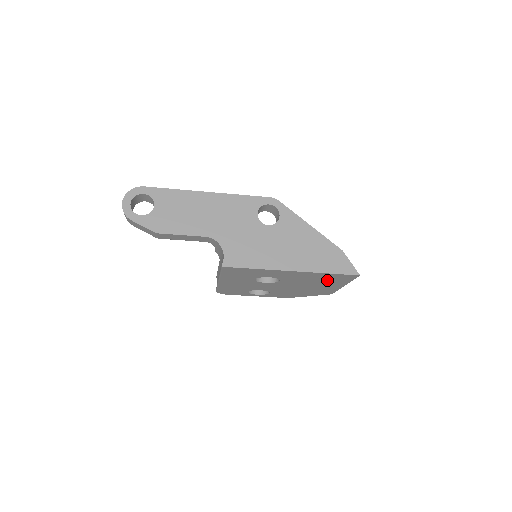
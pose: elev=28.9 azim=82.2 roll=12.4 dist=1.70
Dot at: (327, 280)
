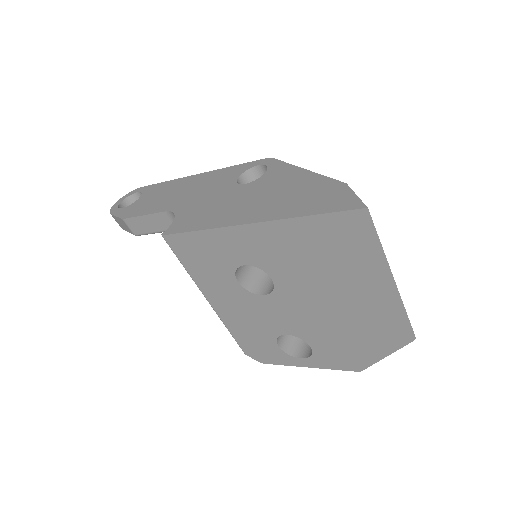
Dot at: (337, 256)
